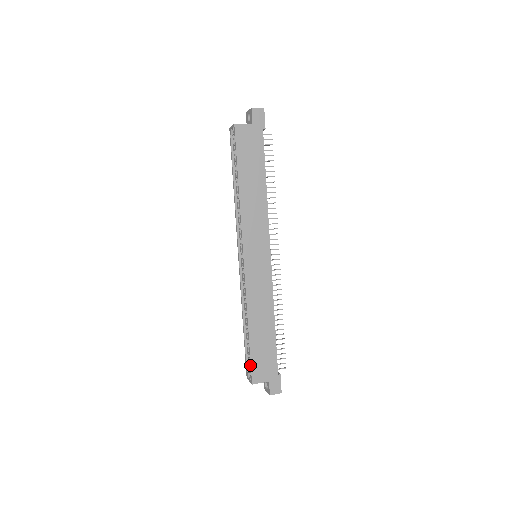
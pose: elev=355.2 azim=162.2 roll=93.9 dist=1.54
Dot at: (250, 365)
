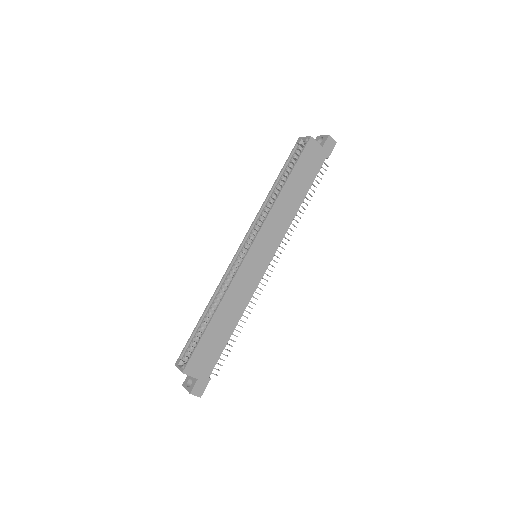
Dot at: (192, 352)
